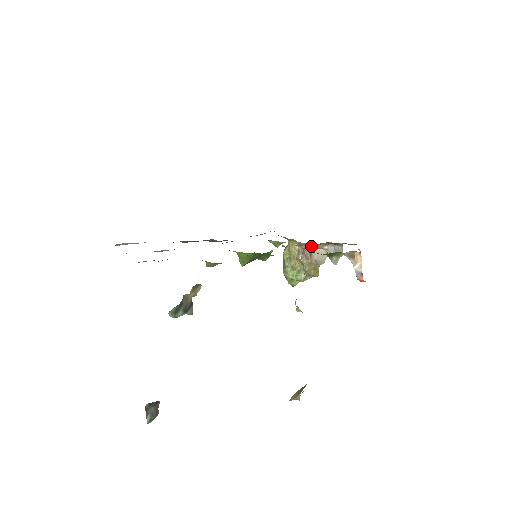
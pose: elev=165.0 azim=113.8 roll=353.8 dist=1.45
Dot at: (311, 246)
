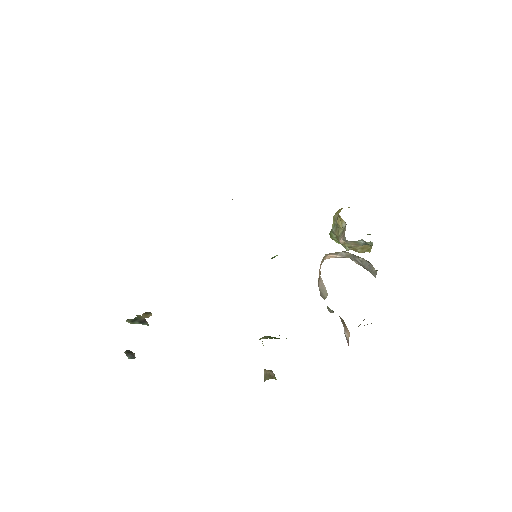
Dot at: occluded
